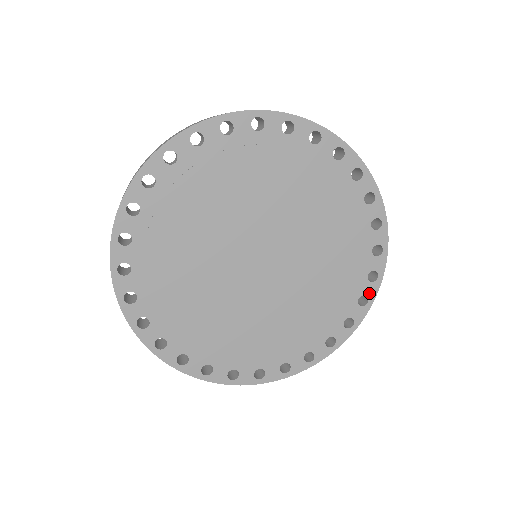
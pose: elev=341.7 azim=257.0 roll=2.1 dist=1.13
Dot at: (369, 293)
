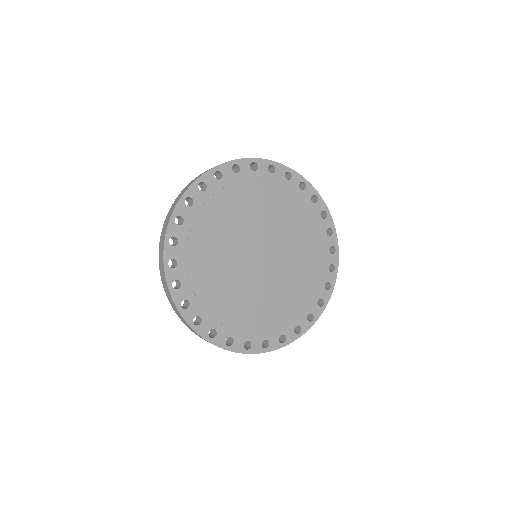
Dot at: (333, 243)
